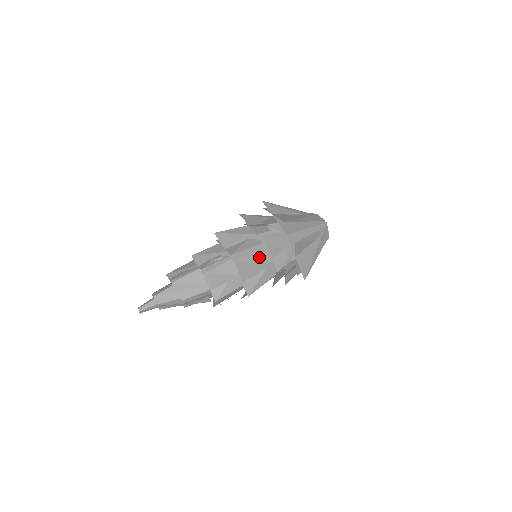
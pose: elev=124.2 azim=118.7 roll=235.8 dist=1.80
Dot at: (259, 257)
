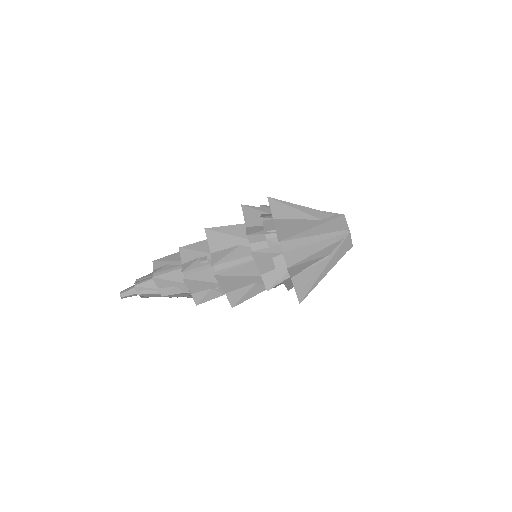
Dot at: (247, 271)
